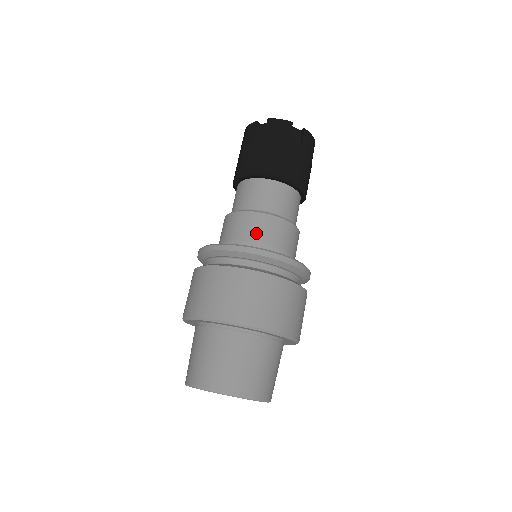
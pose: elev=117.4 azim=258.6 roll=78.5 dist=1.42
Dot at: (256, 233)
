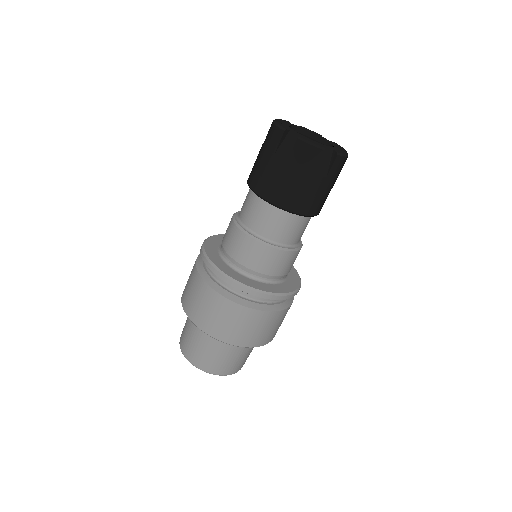
Dot at: (256, 263)
